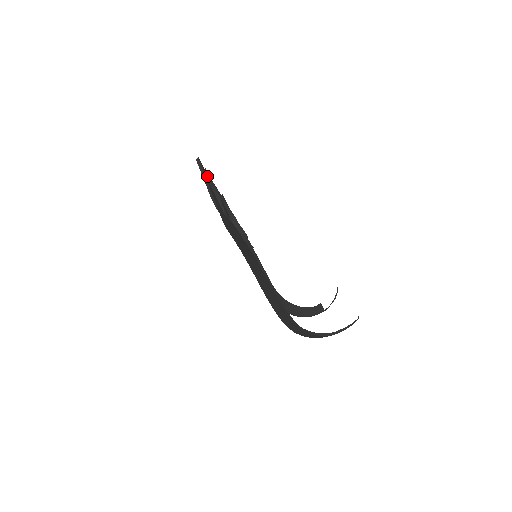
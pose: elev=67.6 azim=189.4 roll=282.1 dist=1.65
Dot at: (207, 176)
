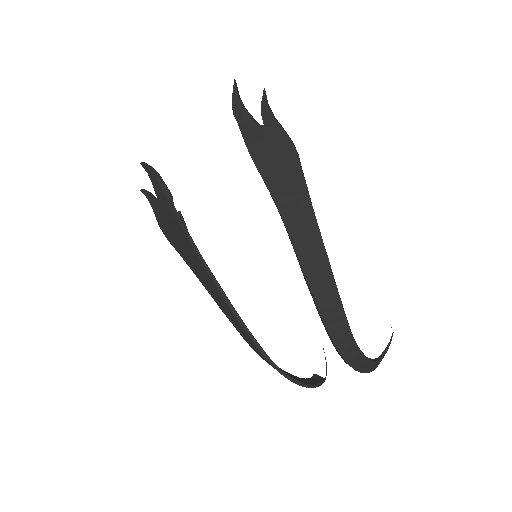
Dot at: (234, 80)
